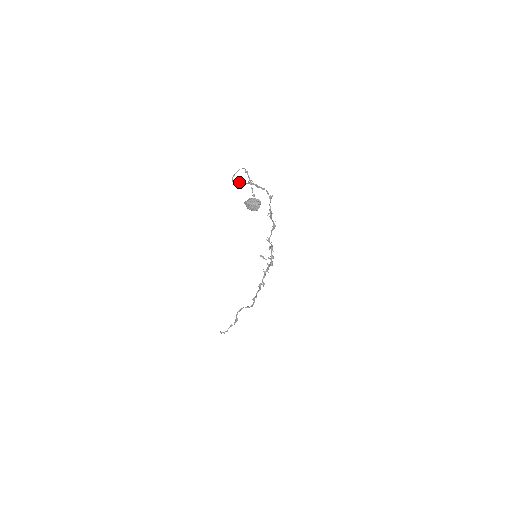
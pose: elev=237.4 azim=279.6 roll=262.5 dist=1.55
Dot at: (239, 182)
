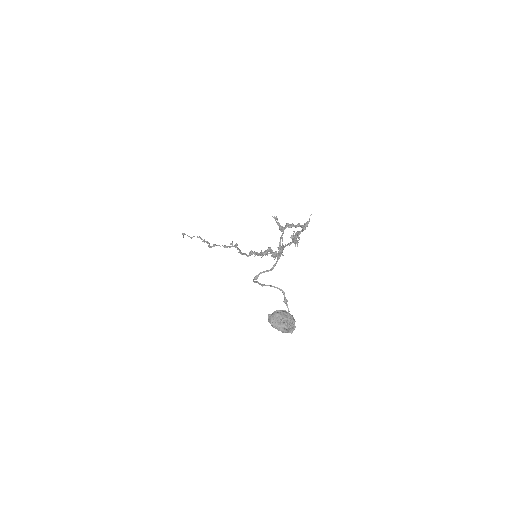
Dot at: (264, 272)
